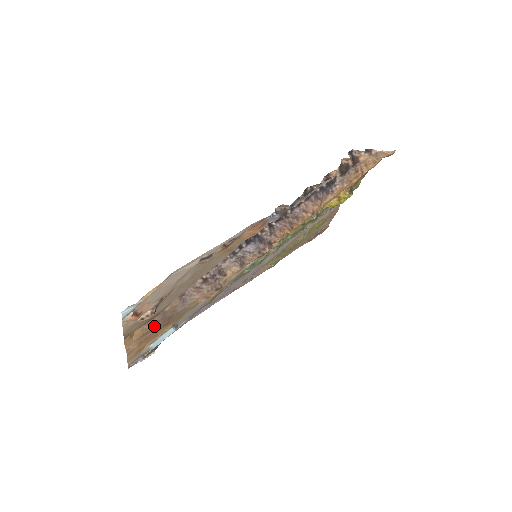
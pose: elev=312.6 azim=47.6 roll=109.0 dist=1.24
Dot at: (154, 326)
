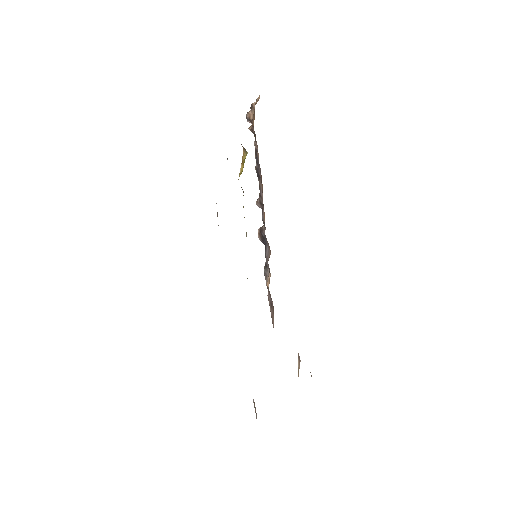
Dot at: occluded
